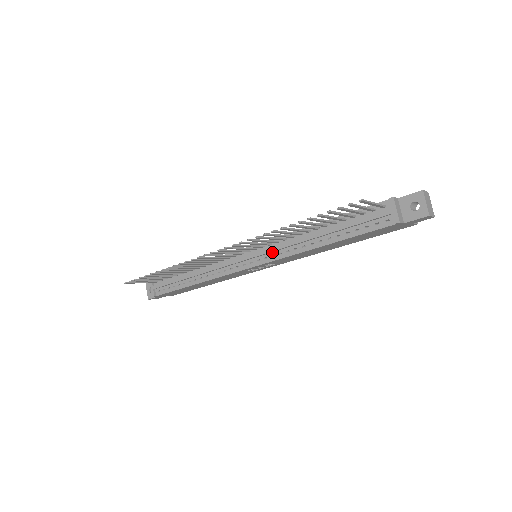
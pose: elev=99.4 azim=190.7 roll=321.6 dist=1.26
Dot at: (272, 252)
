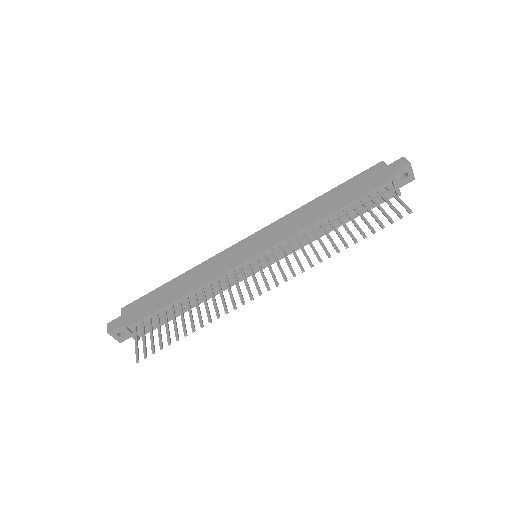
Dot at: occluded
